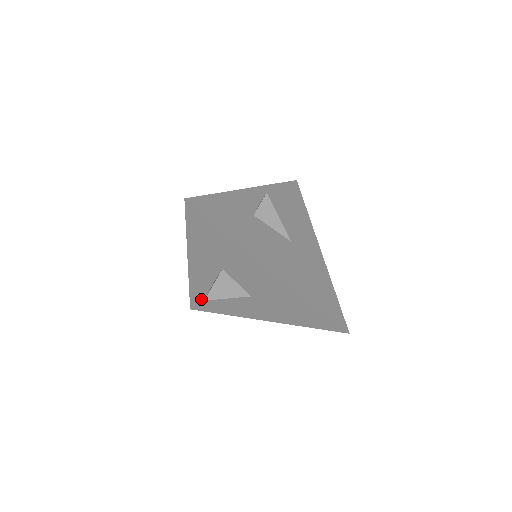
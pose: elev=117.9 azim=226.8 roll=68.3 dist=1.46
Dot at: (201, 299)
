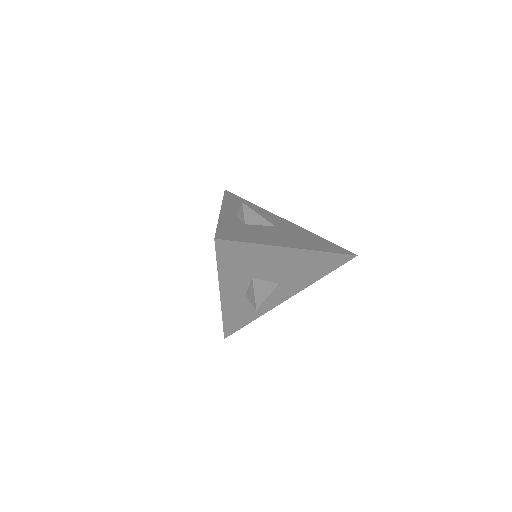
Dot at: (234, 321)
